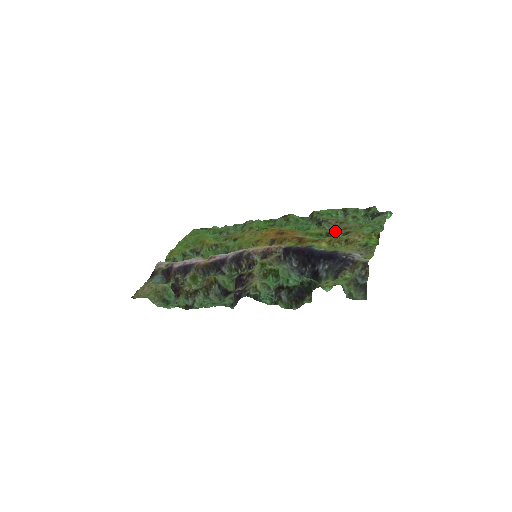
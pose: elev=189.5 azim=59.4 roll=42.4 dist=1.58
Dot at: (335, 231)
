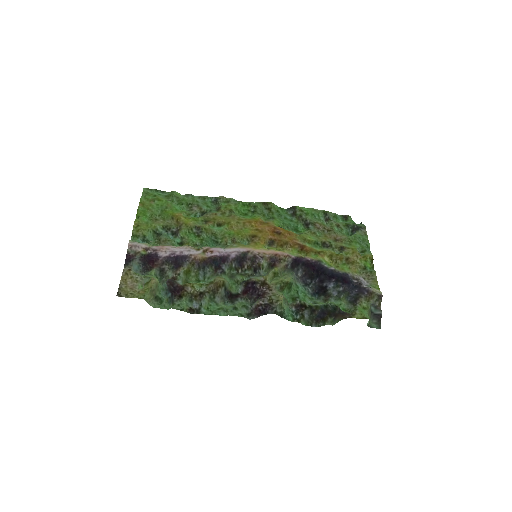
Dot at: (330, 242)
